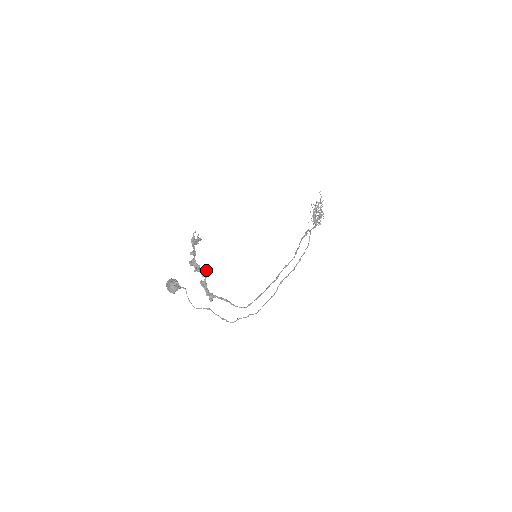
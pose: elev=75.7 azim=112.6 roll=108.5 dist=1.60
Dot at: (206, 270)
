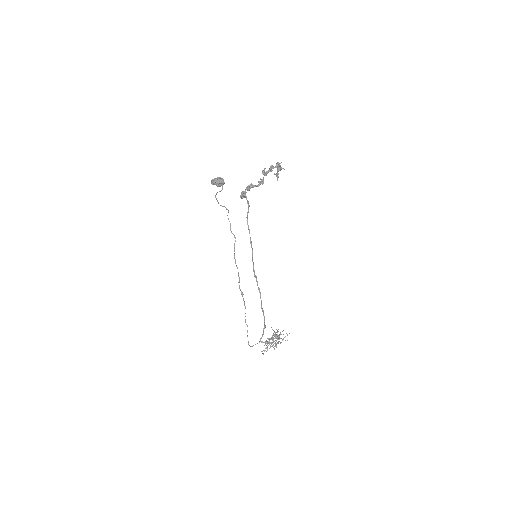
Dot at: occluded
